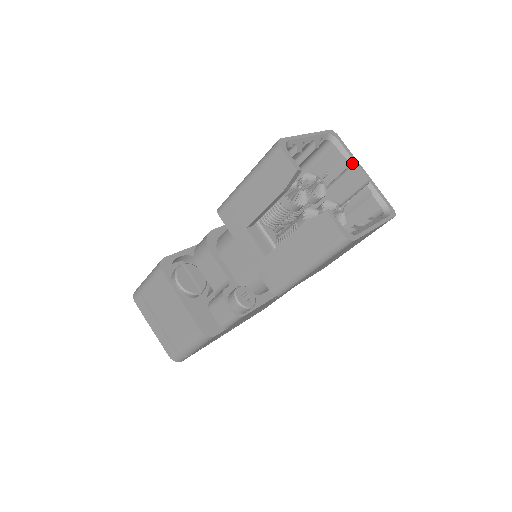
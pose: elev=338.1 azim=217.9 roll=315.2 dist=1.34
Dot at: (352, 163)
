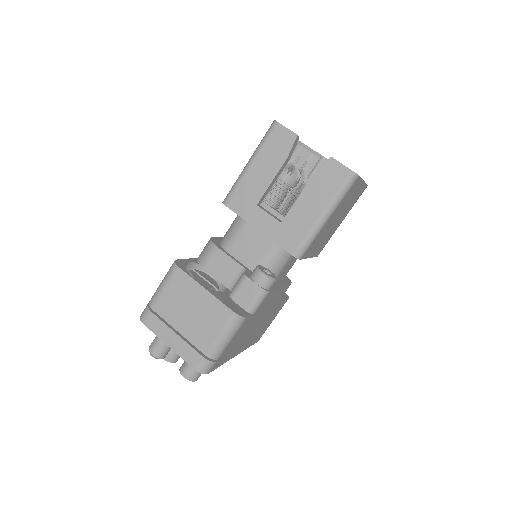
Dot at: (321, 157)
